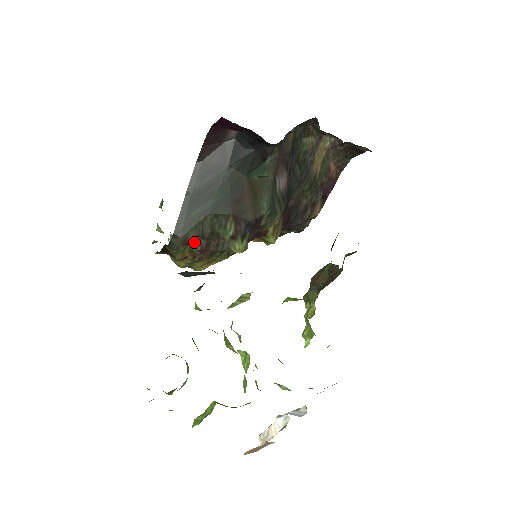
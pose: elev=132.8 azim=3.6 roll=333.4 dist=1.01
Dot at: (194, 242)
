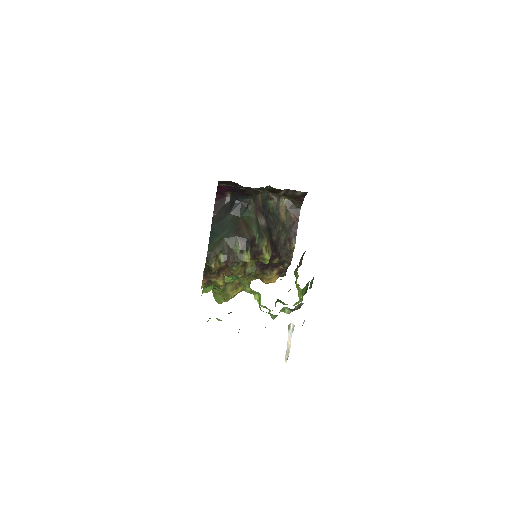
Dot at: (220, 257)
